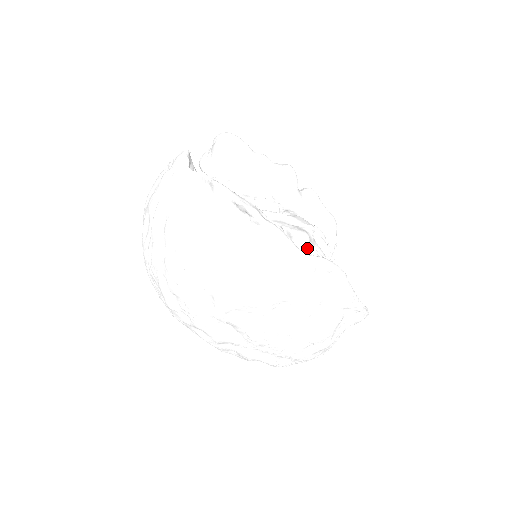
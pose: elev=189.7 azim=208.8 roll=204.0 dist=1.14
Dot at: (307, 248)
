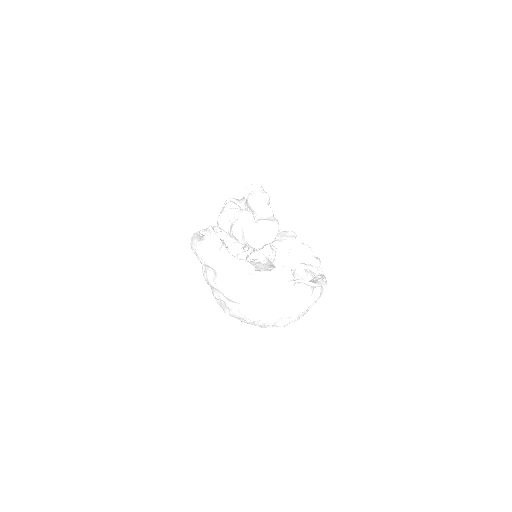
Dot at: occluded
